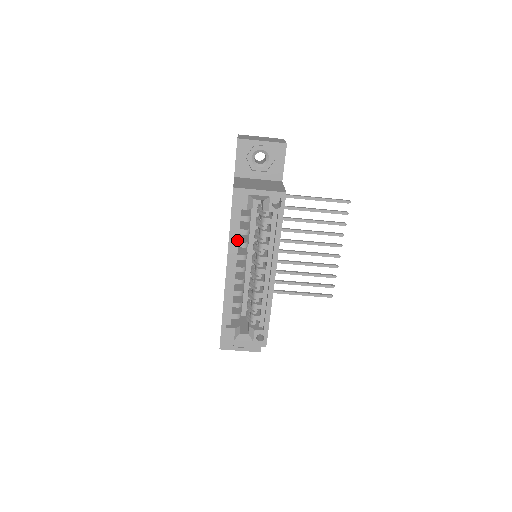
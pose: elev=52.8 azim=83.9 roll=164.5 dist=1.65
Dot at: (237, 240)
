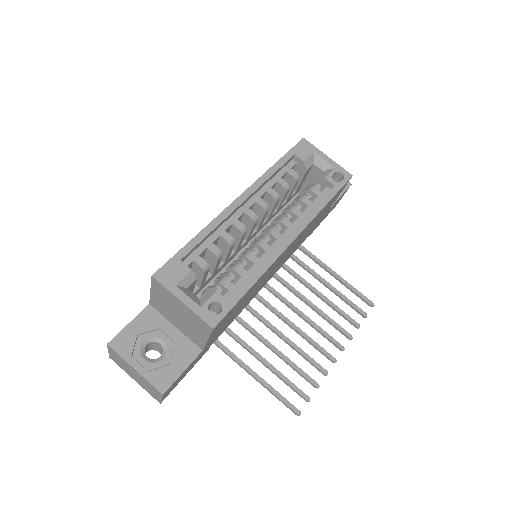
Dot at: (271, 185)
